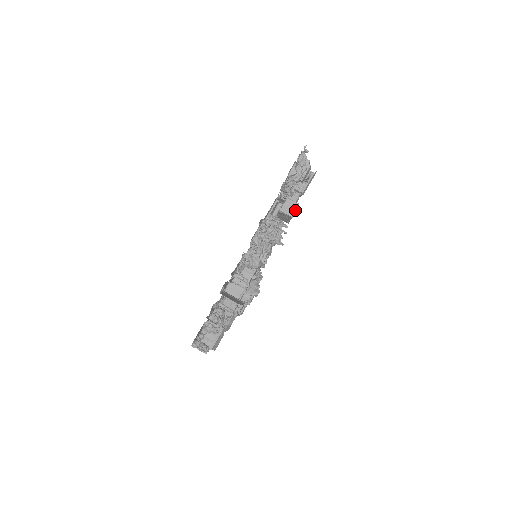
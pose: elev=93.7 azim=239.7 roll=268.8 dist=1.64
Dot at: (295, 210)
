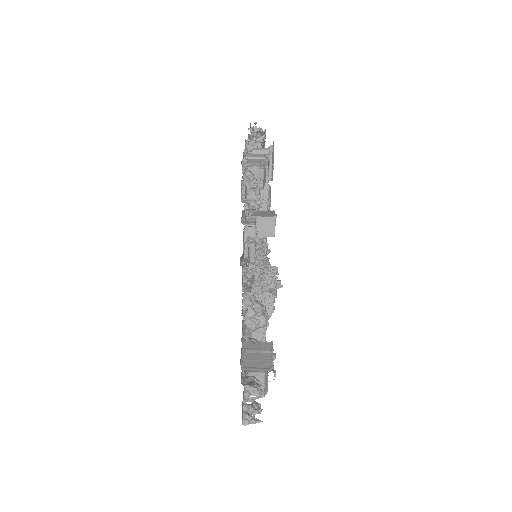
Dot at: (274, 227)
